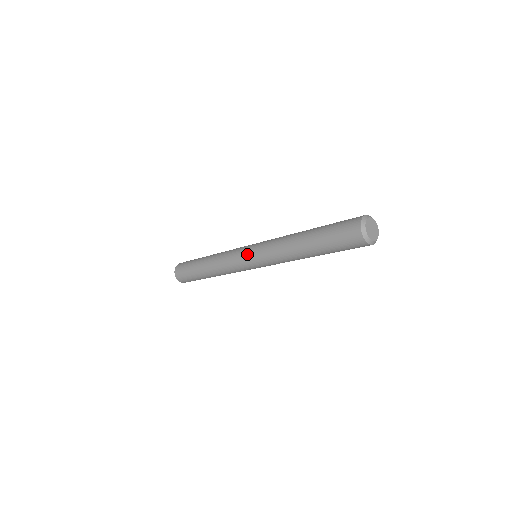
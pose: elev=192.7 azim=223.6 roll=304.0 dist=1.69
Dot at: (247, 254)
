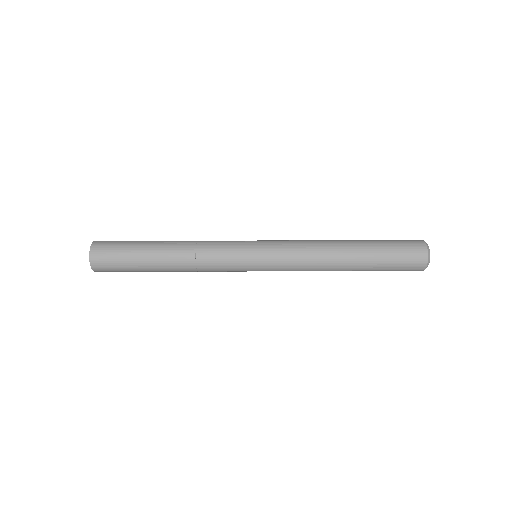
Dot at: (256, 268)
